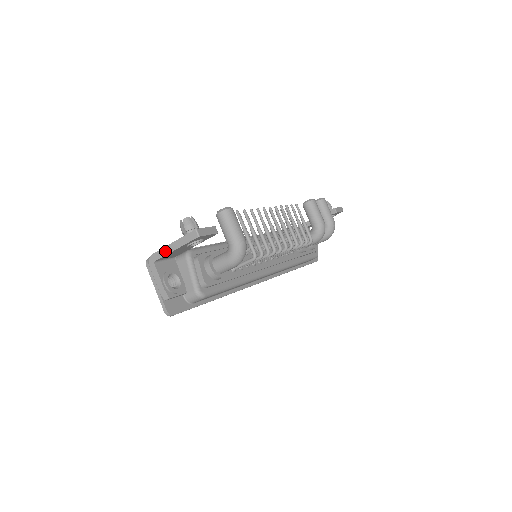
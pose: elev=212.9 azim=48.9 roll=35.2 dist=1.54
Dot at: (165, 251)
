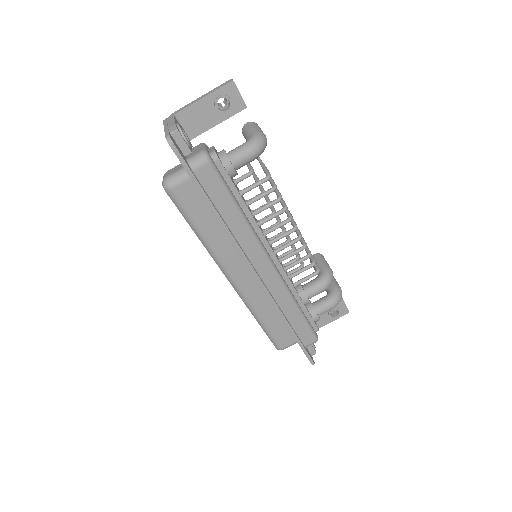
Dot at: (191, 103)
